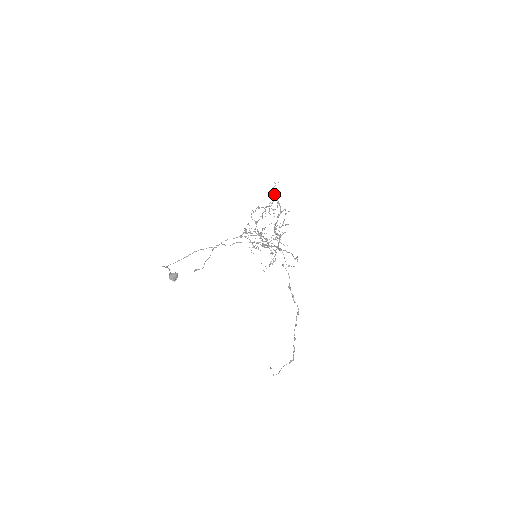
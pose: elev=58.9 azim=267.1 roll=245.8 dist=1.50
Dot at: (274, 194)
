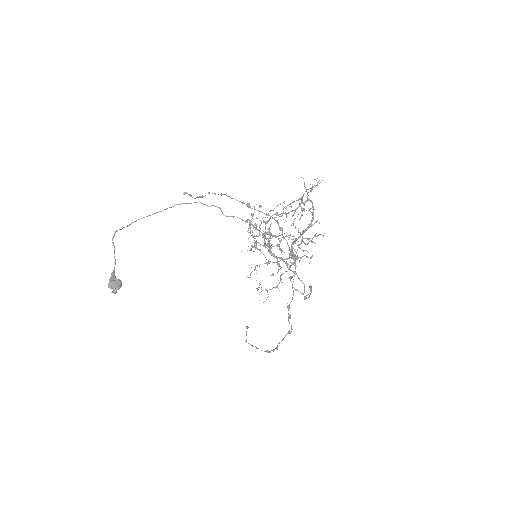
Dot at: occluded
